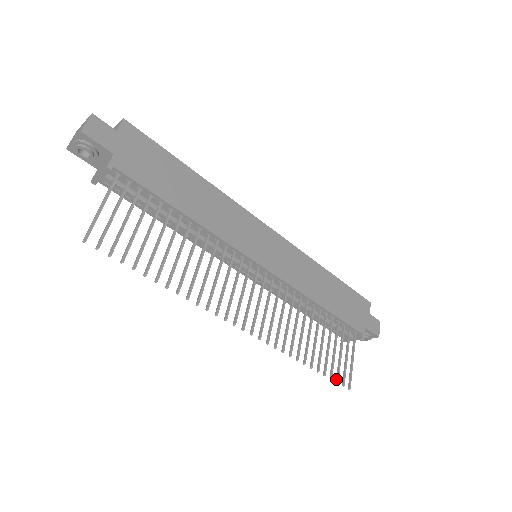
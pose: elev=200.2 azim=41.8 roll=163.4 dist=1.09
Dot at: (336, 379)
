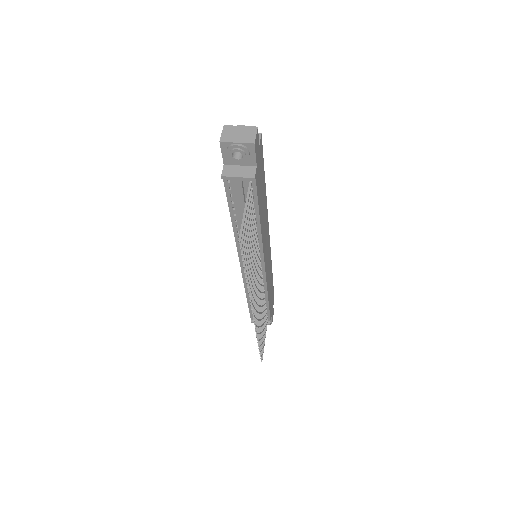
Dot at: occluded
